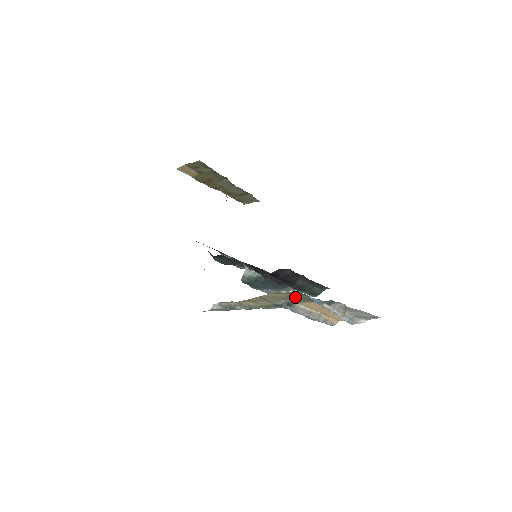
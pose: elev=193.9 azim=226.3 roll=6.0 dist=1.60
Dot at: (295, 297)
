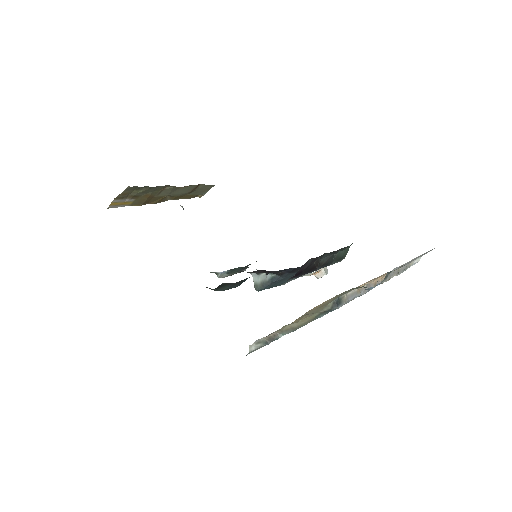
Dot at: (343, 293)
